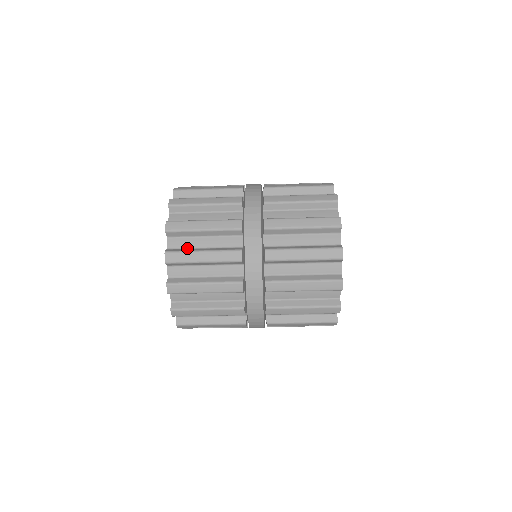
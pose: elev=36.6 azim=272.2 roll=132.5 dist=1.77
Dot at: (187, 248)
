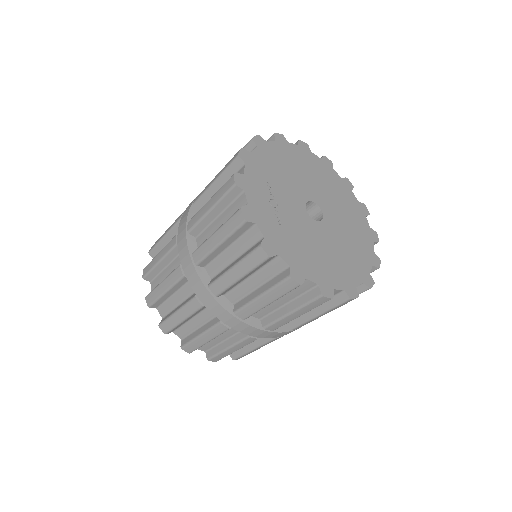
Dot at: occluded
